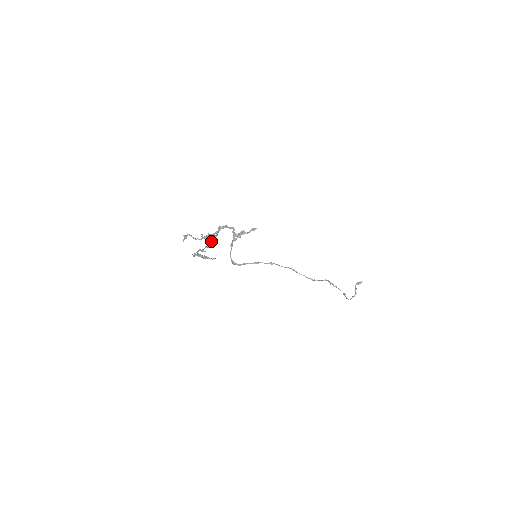
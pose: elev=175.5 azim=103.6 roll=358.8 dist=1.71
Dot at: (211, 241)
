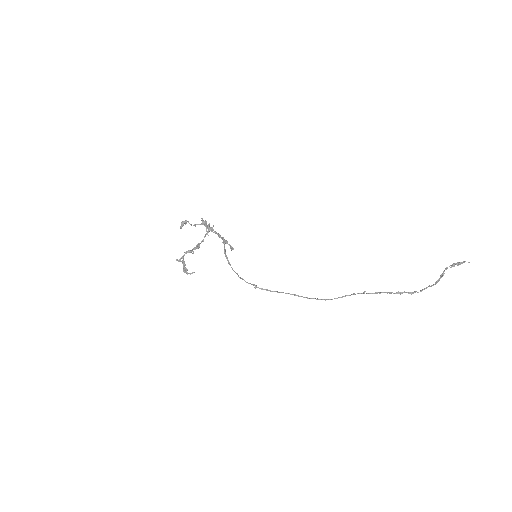
Dot at: occluded
